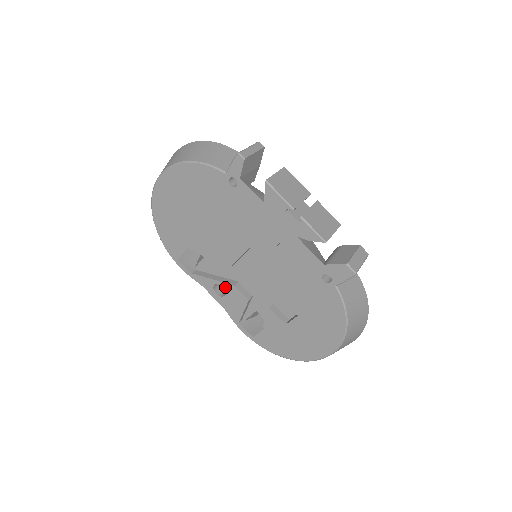
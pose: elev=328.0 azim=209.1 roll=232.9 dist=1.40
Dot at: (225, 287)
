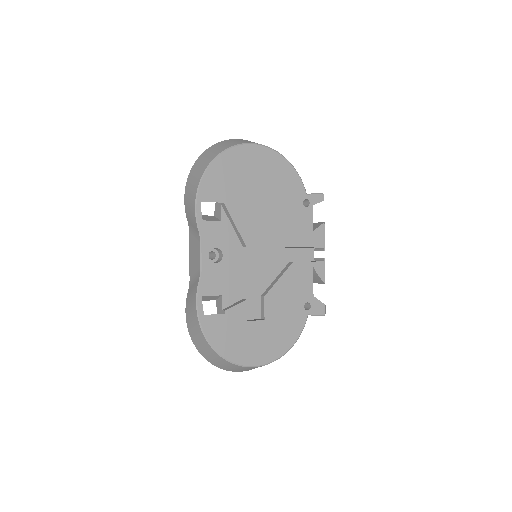
Dot at: (224, 257)
